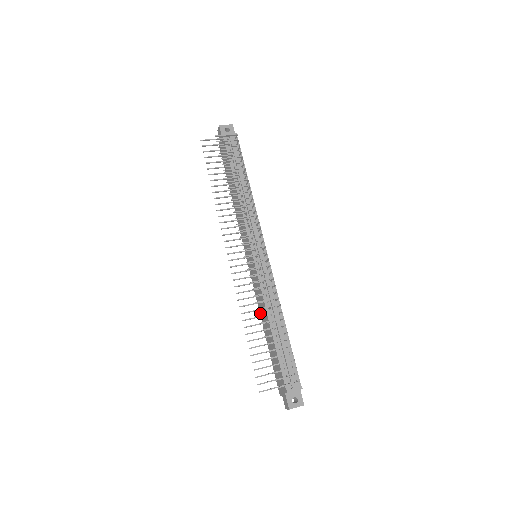
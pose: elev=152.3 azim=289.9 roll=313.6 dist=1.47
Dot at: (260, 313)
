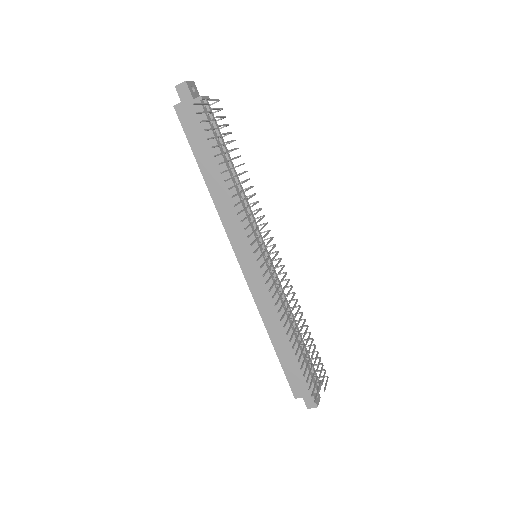
Dot at: (264, 320)
